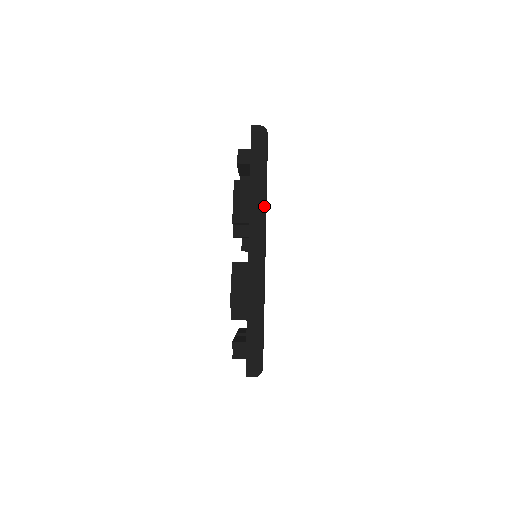
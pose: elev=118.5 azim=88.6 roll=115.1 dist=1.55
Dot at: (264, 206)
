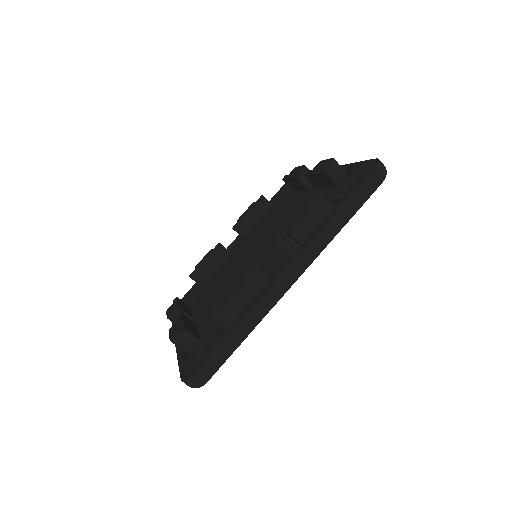
Dot at: occluded
